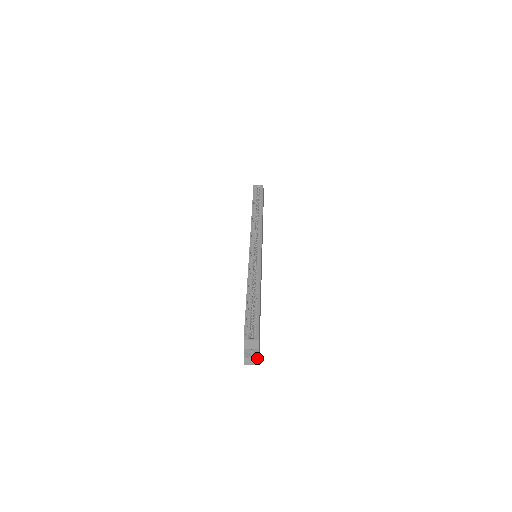
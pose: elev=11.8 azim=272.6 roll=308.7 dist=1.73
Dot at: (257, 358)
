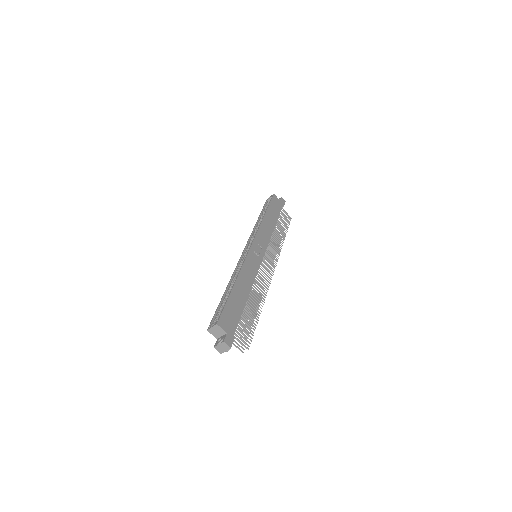
Dot at: (222, 342)
